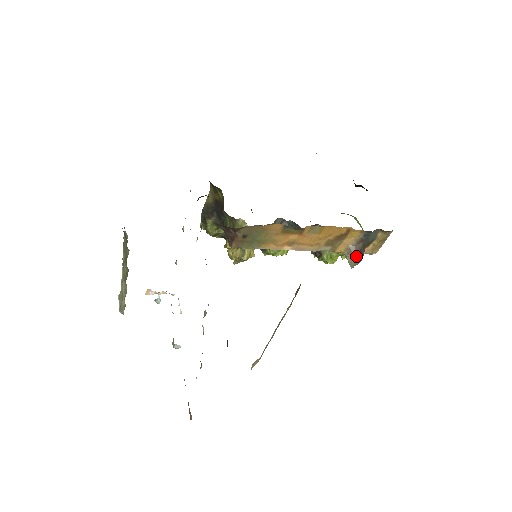
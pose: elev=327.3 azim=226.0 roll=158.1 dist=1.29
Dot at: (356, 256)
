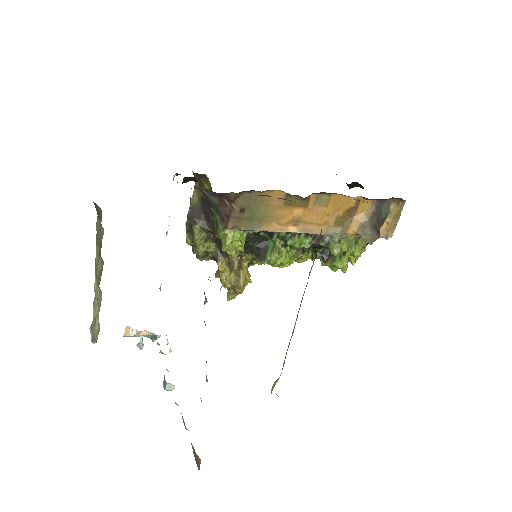
Dot at: (372, 232)
